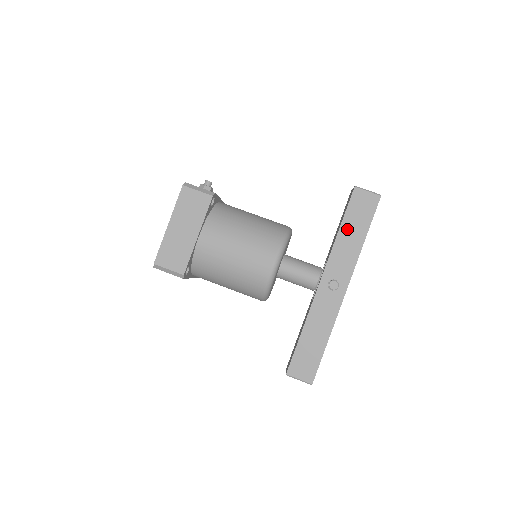
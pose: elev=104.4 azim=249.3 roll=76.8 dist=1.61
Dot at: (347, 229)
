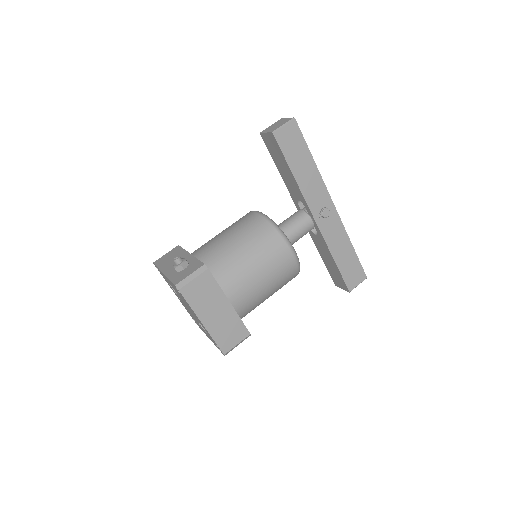
Dot at: (297, 169)
